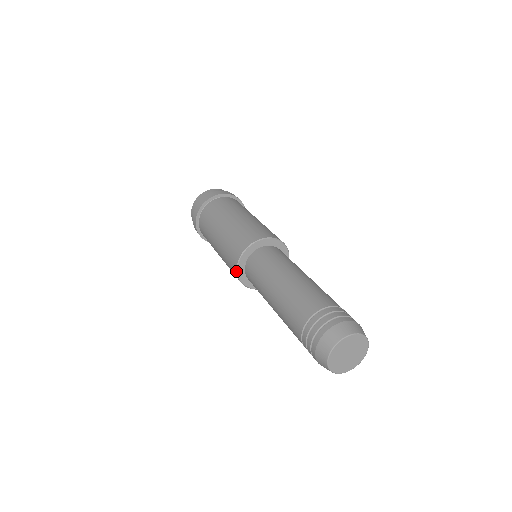
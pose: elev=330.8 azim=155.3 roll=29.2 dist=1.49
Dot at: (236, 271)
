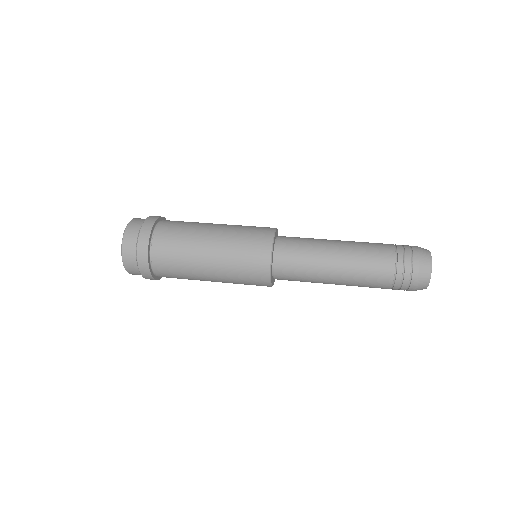
Dot at: (270, 255)
